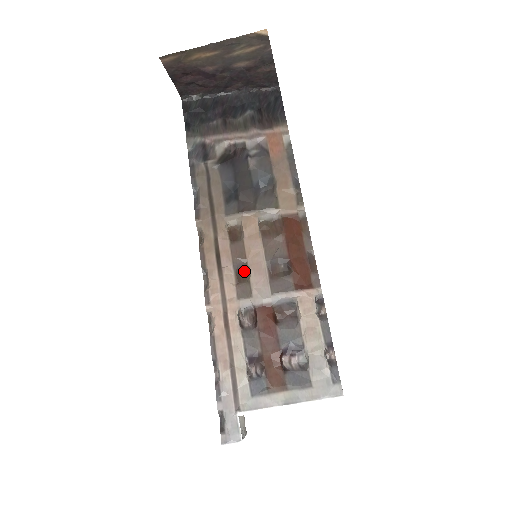
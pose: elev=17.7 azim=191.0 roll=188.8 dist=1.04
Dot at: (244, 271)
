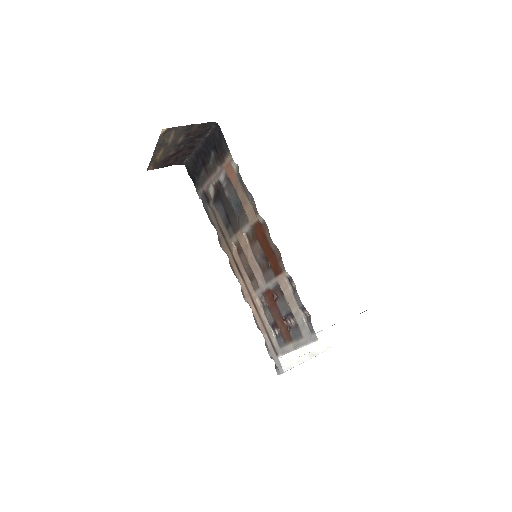
Dot at: (252, 271)
